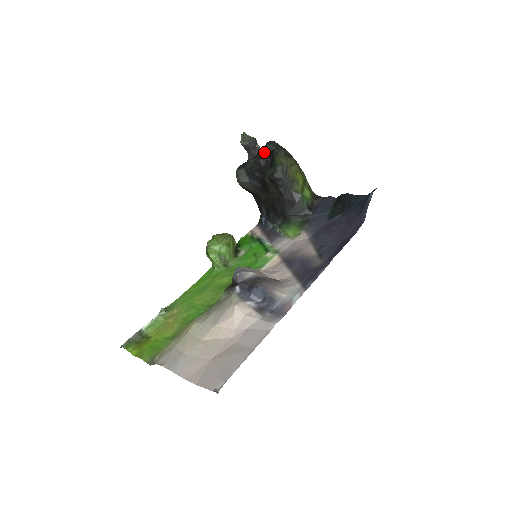
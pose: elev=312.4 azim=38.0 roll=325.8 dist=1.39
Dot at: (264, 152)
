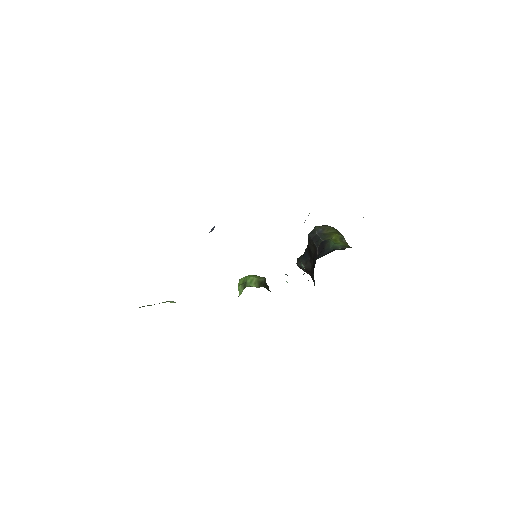
Dot at: occluded
